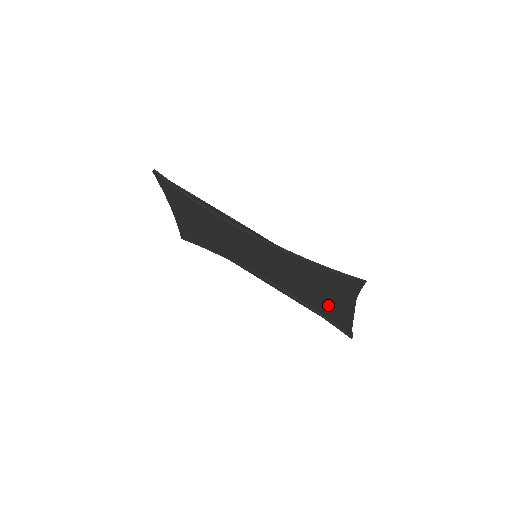
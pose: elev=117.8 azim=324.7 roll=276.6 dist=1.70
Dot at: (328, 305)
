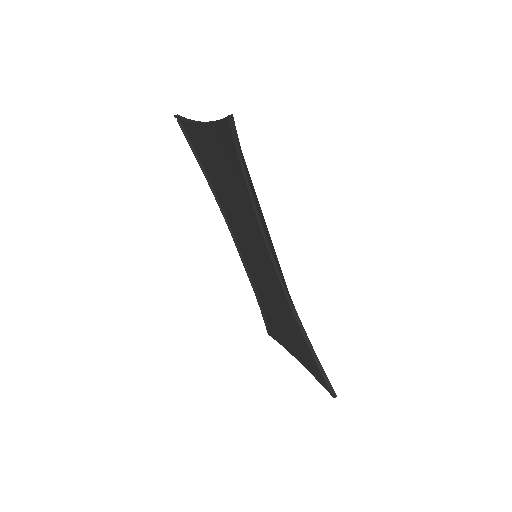
Dot at: (279, 327)
